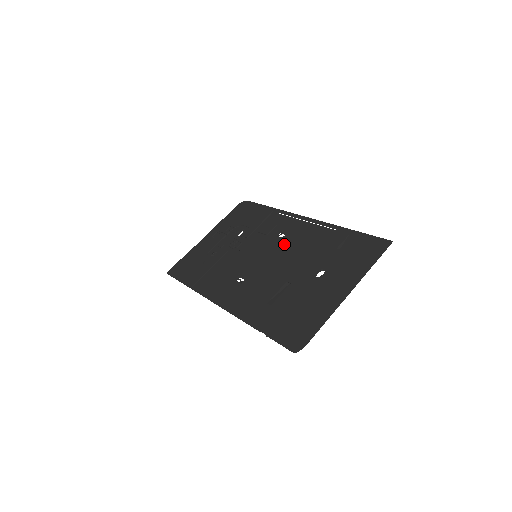
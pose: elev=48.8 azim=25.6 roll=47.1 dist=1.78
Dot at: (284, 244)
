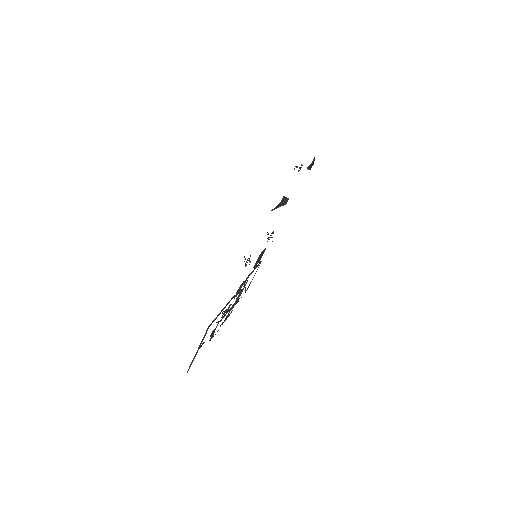
Dot at: occluded
